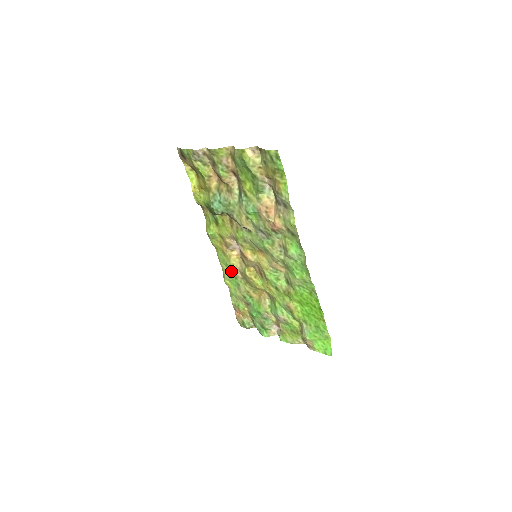
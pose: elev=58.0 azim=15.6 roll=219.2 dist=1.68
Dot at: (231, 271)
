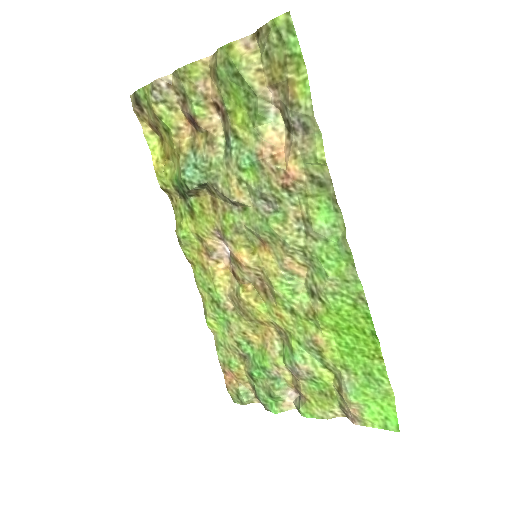
Dot at: (216, 299)
